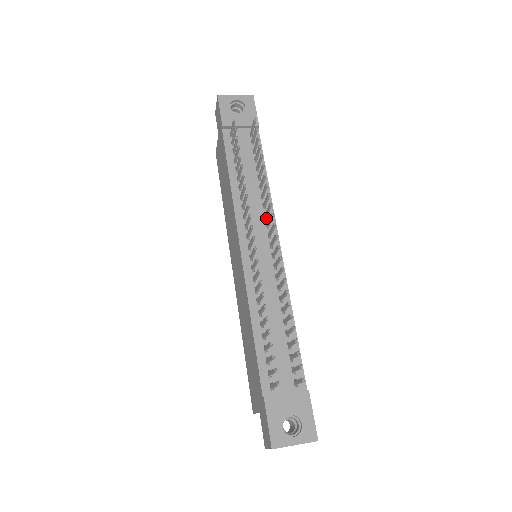
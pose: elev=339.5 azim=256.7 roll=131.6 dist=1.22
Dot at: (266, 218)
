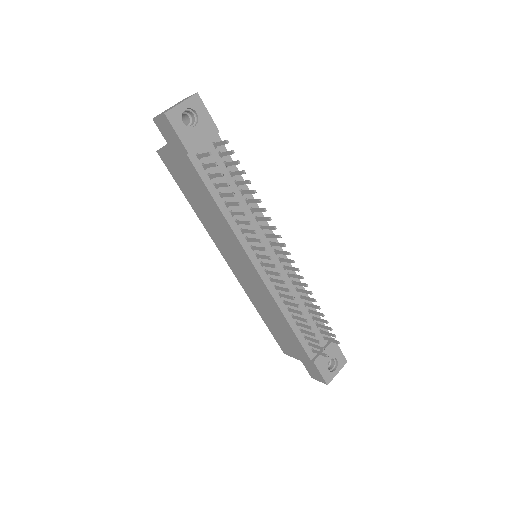
Dot at: (262, 228)
